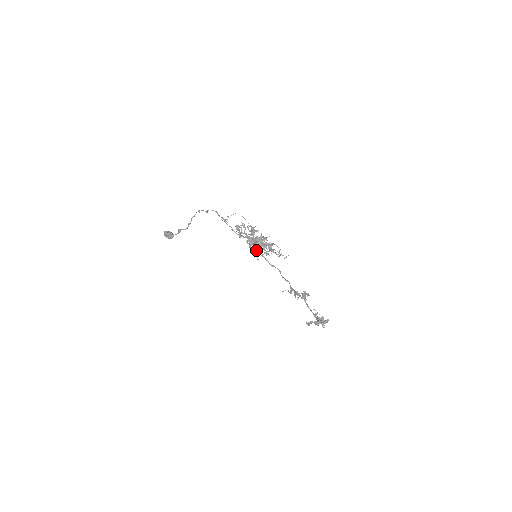
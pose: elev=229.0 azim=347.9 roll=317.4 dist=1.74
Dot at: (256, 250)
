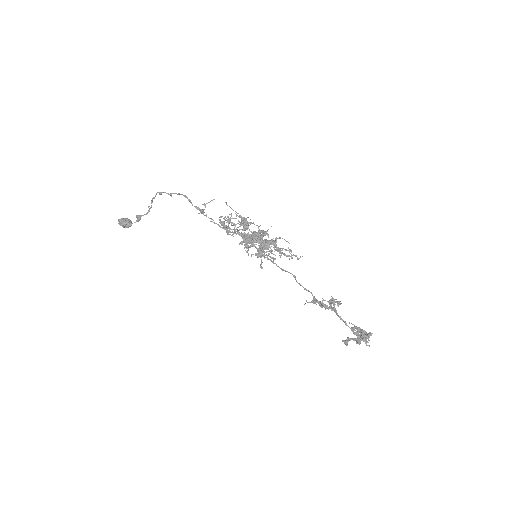
Dot at: (257, 255)
